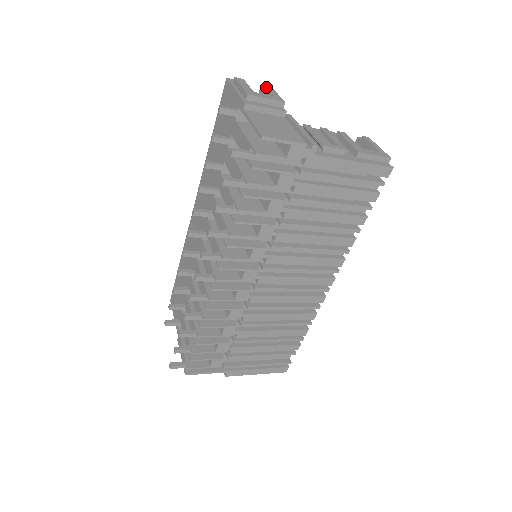
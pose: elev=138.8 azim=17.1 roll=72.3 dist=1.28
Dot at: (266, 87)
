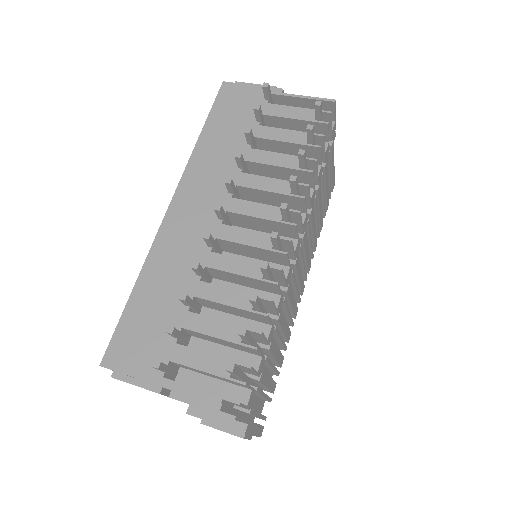
Dot at: occluded
